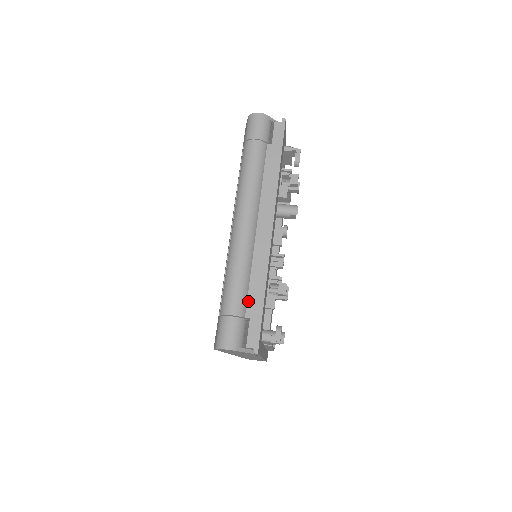
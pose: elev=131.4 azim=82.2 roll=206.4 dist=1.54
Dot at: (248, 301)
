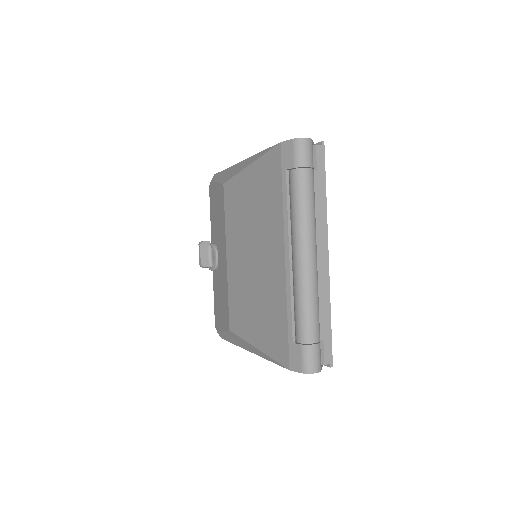
Dot at: (320, 325)
